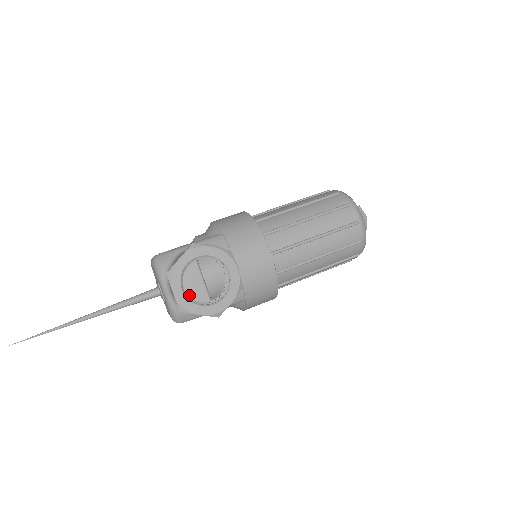
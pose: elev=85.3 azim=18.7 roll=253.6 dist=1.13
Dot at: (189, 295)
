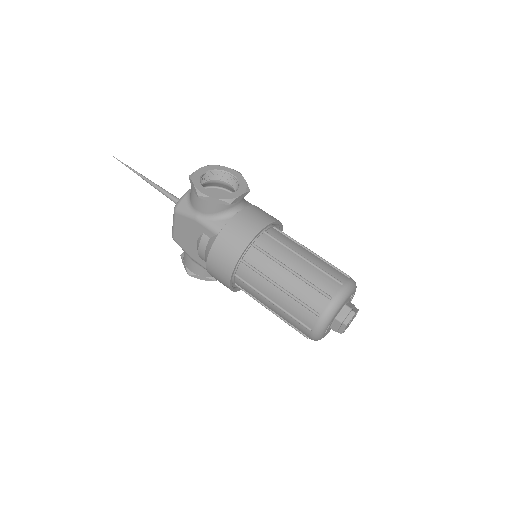
Dot at: occluded
